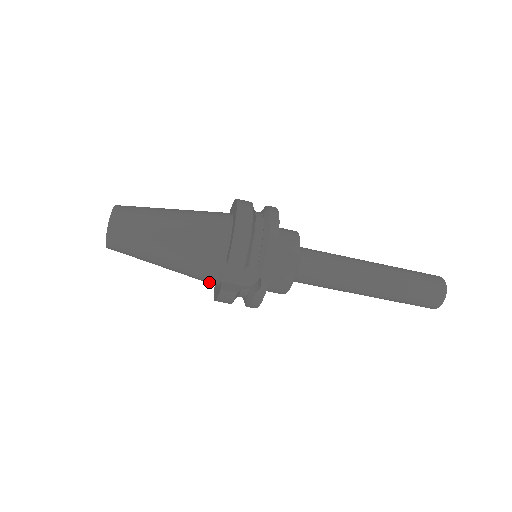
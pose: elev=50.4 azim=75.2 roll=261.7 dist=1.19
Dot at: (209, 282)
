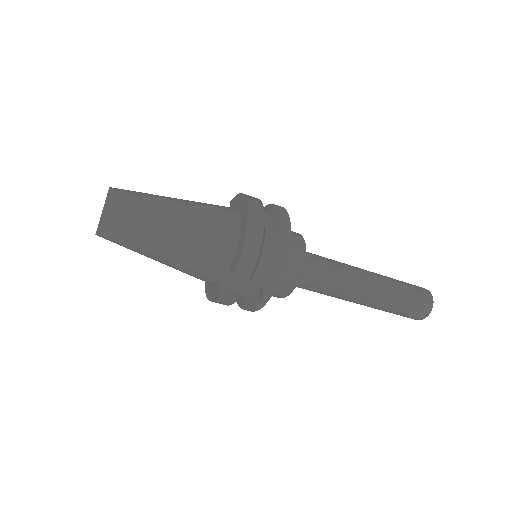
Dot at: (205, 281)
